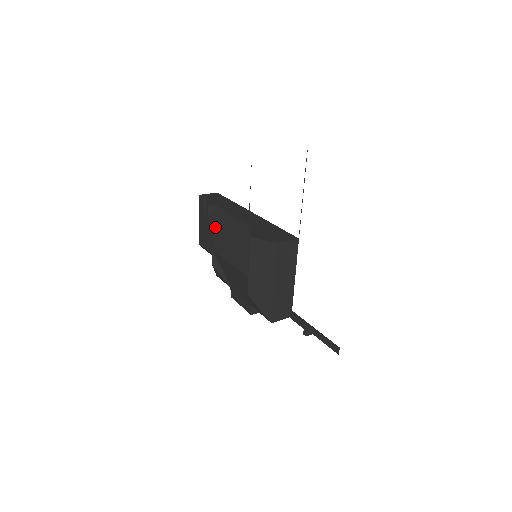
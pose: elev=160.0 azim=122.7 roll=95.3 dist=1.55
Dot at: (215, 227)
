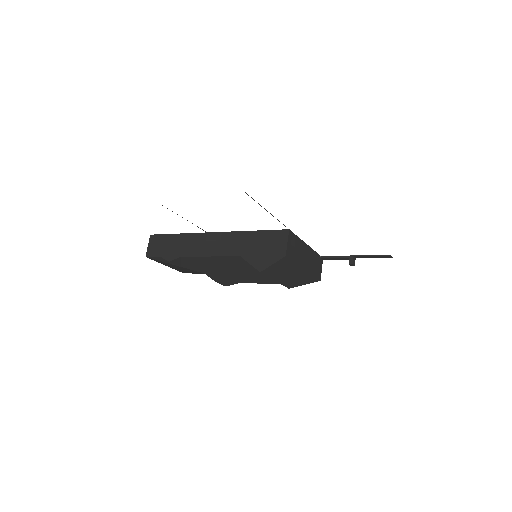
Dot at: occluded
